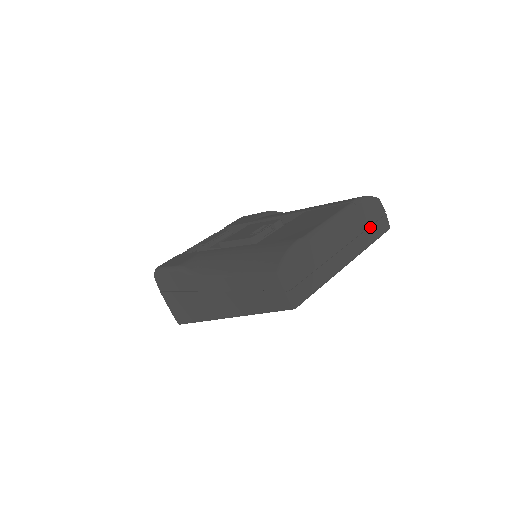
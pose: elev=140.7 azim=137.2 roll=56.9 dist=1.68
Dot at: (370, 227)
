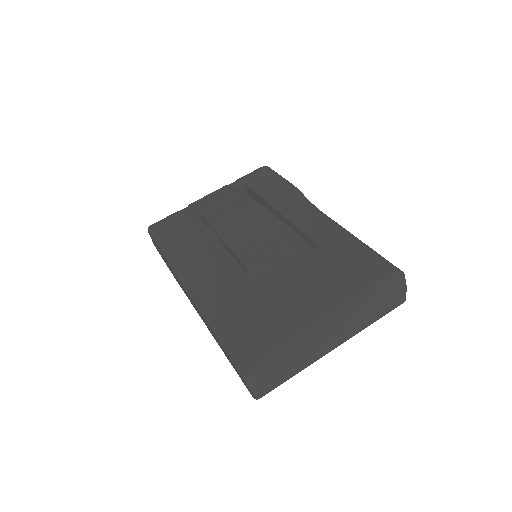
Dot at: (378, 310)
